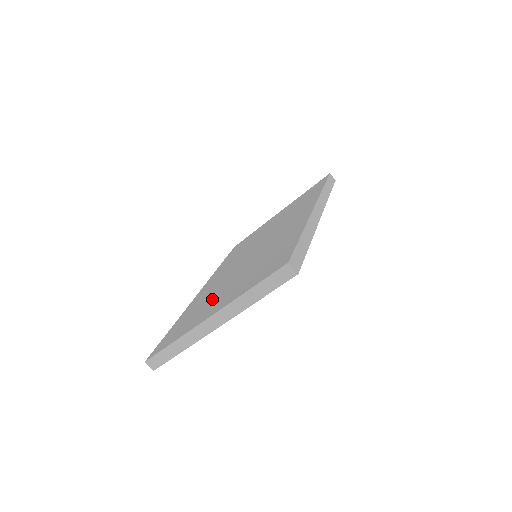
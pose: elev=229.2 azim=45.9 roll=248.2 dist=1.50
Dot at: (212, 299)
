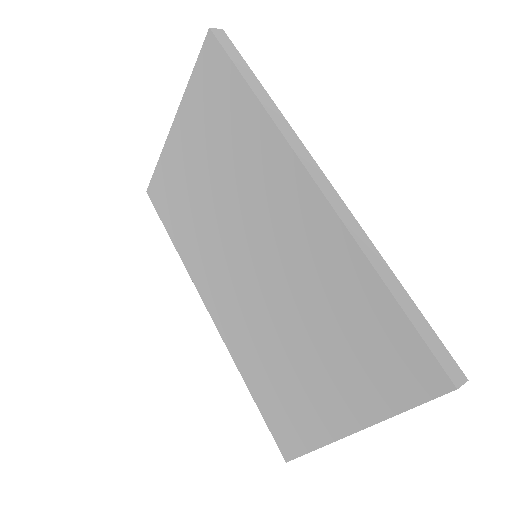
Dot at: (293, 372)
